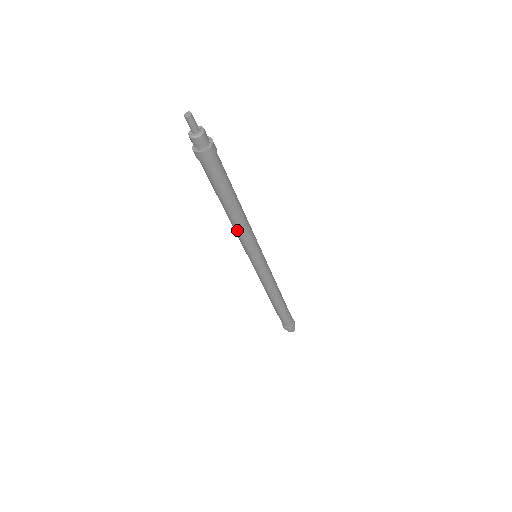
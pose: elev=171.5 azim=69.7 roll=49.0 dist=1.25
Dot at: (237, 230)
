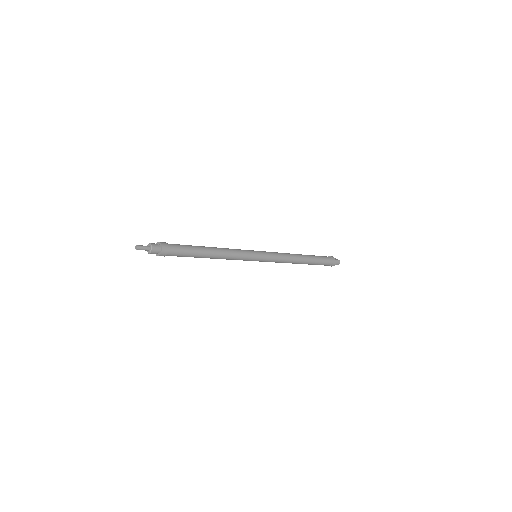
Dot at: occluded
